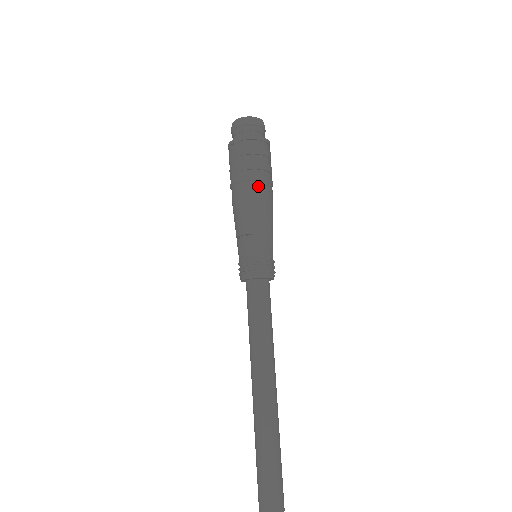
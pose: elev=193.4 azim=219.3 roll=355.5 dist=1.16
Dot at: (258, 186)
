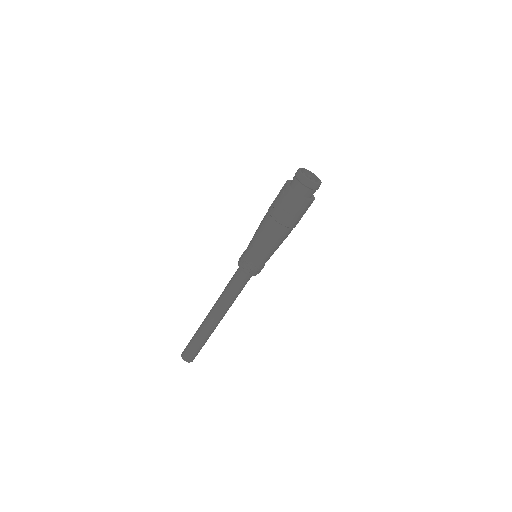
Dot at: (275, 225)
